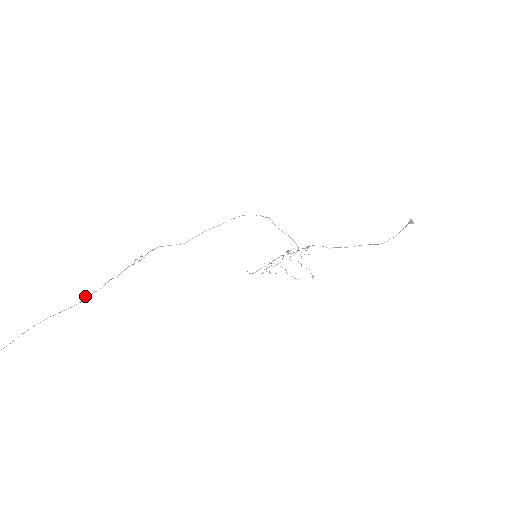
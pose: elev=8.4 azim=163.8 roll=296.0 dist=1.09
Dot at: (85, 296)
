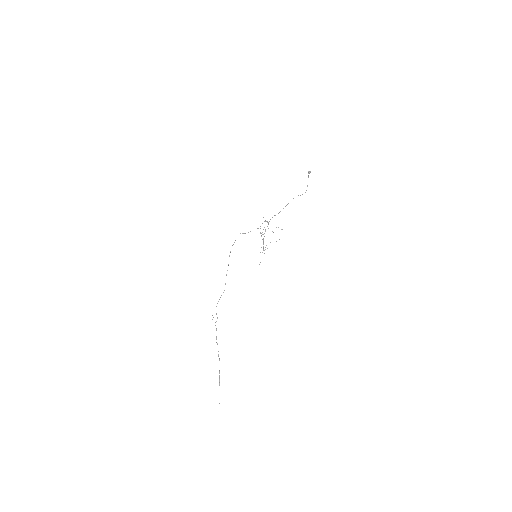
Dot at: (218, 356)
